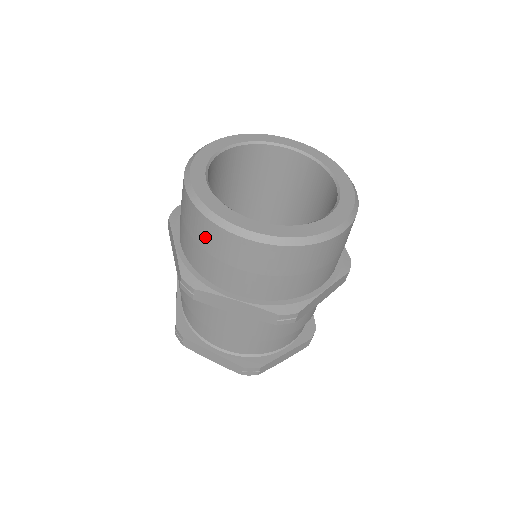
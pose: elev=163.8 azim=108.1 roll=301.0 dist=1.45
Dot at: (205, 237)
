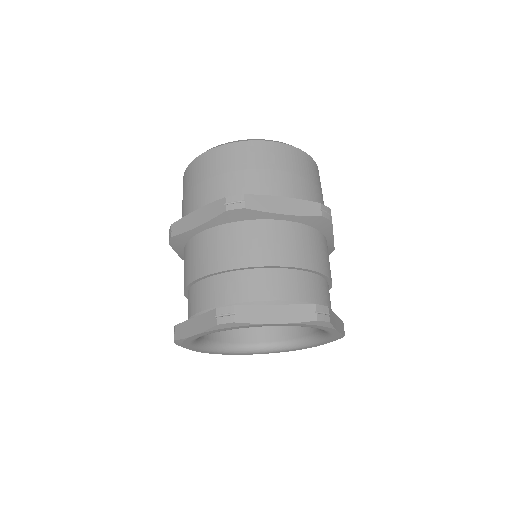
Dot at: (238, 158)
